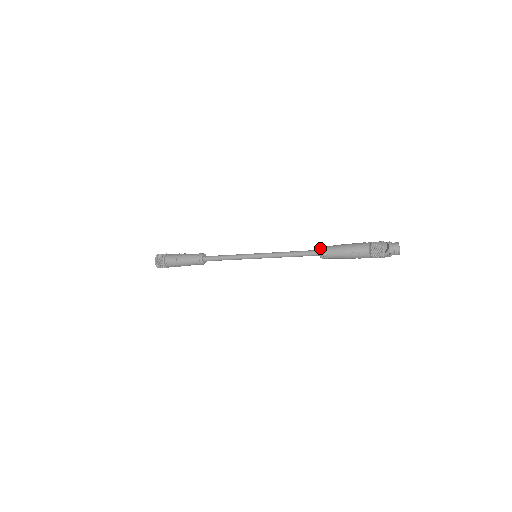
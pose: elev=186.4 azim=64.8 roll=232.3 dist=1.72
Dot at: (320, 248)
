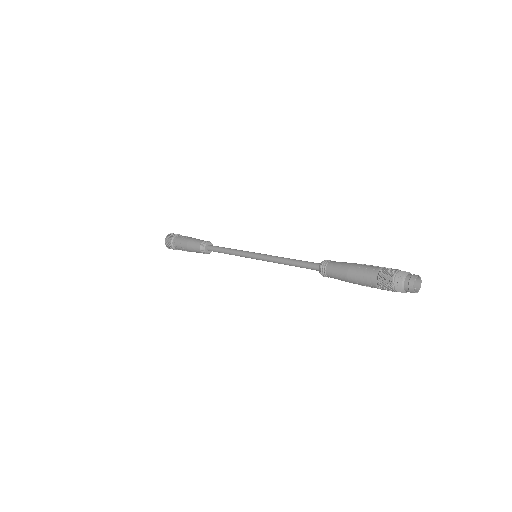
Dot at: (319, 271)
